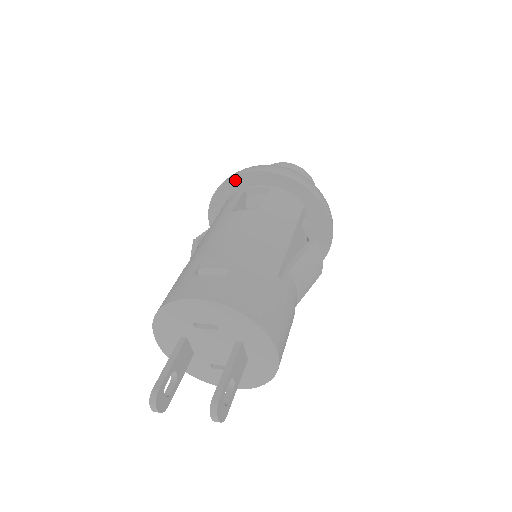
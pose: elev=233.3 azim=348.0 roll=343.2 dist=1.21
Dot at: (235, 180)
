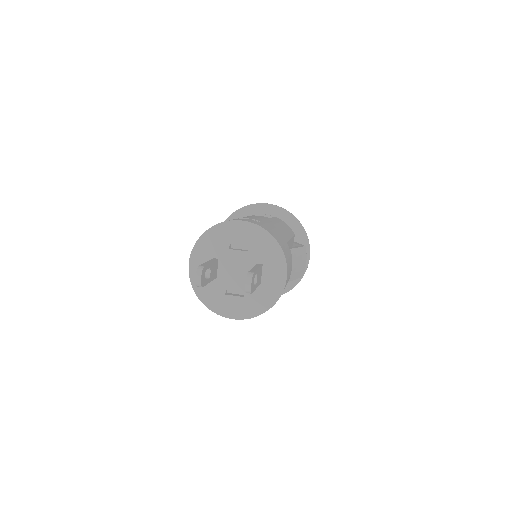
Dot at: (249, 208)
